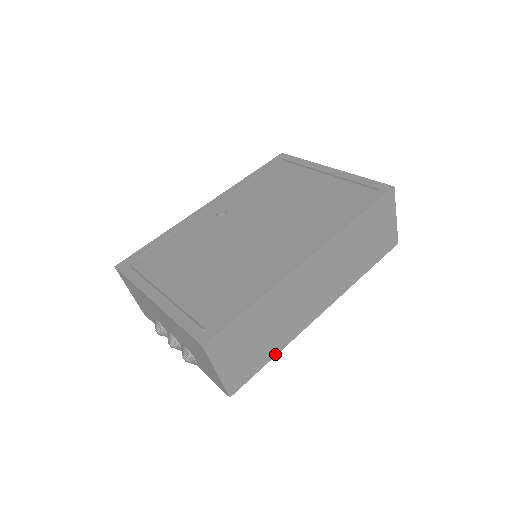
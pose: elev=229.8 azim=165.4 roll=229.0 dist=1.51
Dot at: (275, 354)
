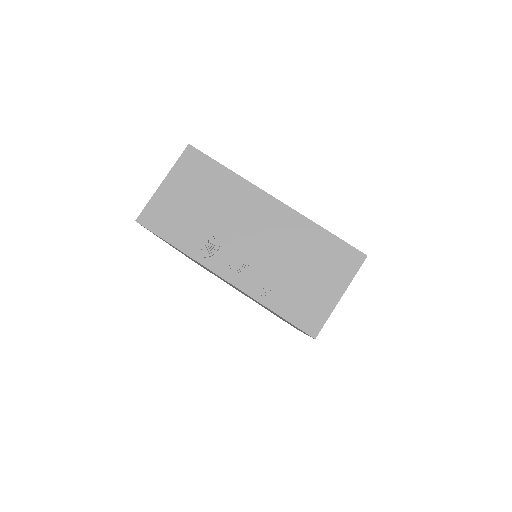
Dot at: occluded
